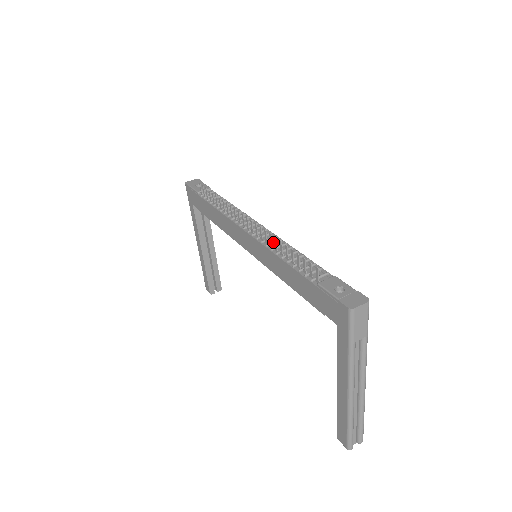
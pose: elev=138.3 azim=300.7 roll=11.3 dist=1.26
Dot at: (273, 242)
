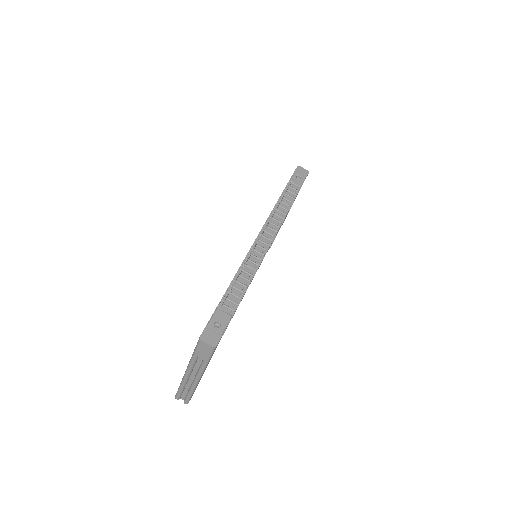
Dot at: (252, 261)
